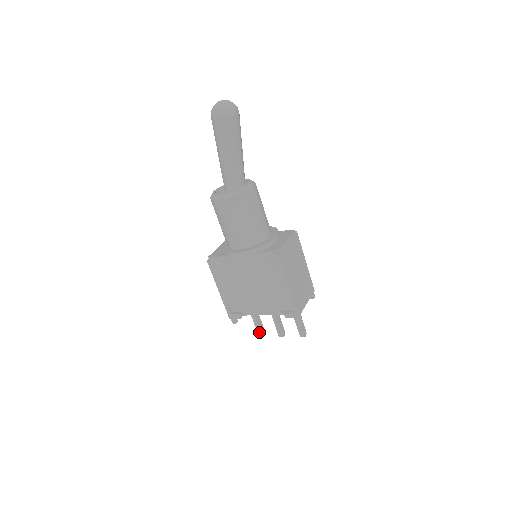
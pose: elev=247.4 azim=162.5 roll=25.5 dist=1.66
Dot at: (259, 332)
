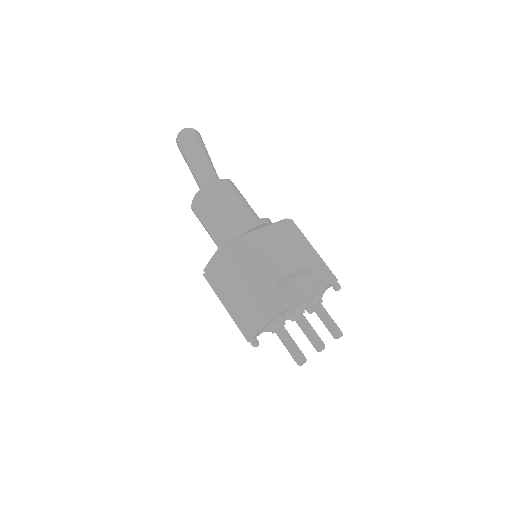
Dot at: (300, 354)
